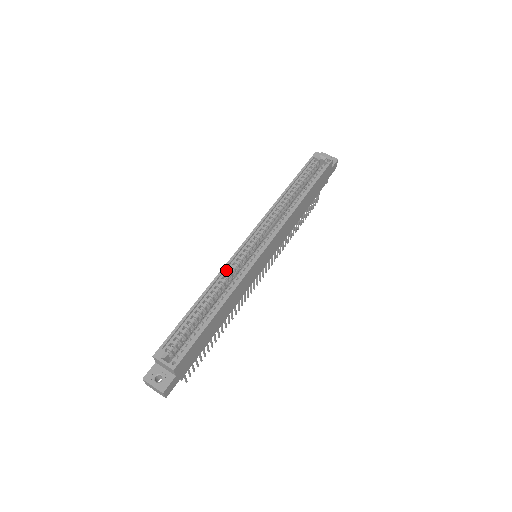
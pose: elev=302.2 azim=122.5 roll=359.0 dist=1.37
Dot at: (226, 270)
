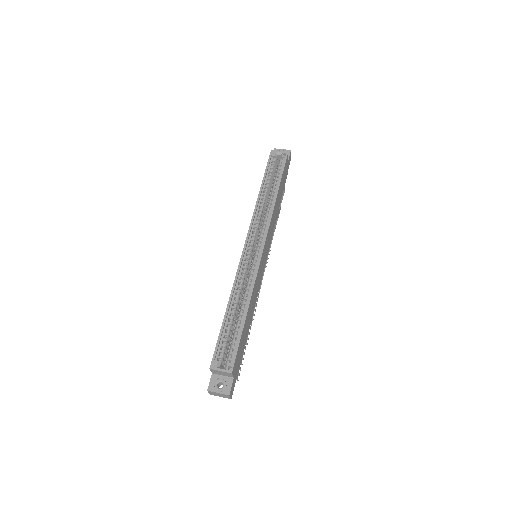
Dot at: (239, 277)
